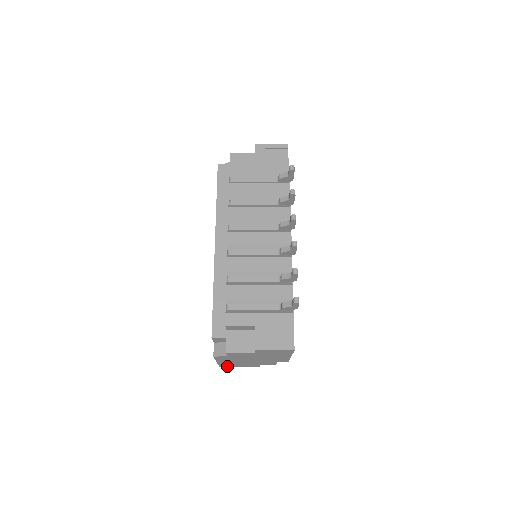
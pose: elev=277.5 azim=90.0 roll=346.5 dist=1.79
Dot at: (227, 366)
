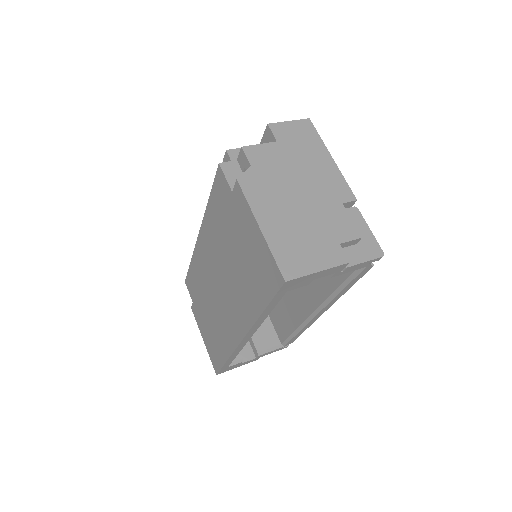
Dot at: (298, 278)
